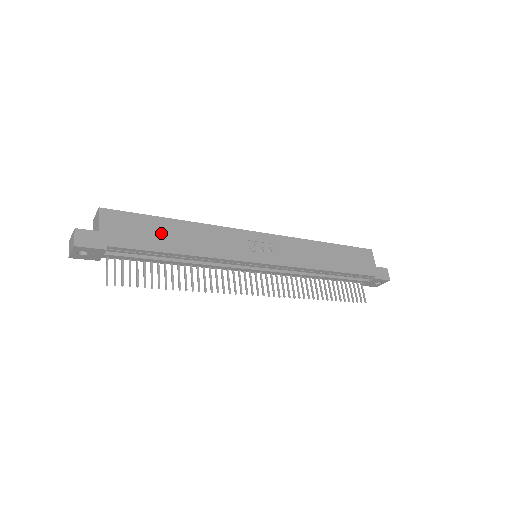
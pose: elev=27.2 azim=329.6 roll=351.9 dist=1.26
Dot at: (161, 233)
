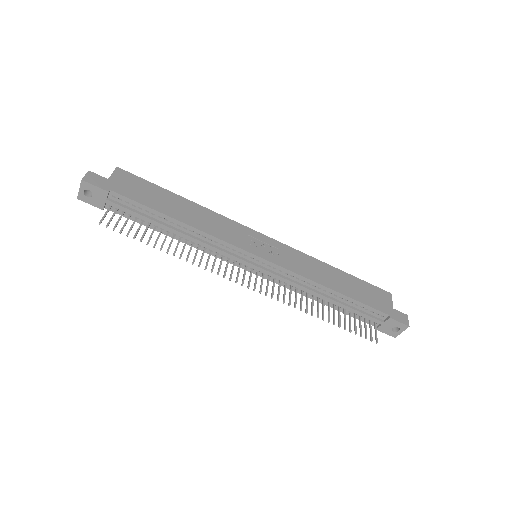
Dot at: (164, 200)
